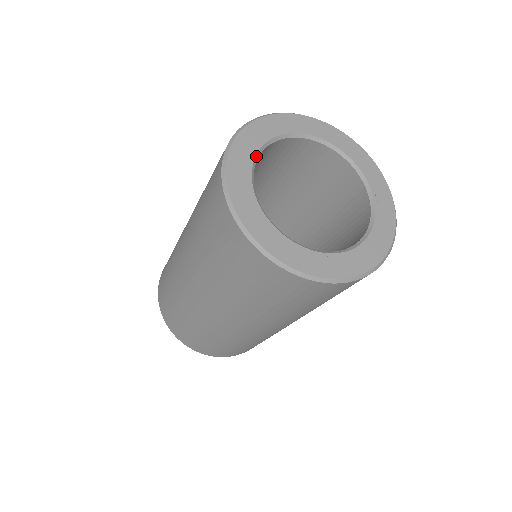
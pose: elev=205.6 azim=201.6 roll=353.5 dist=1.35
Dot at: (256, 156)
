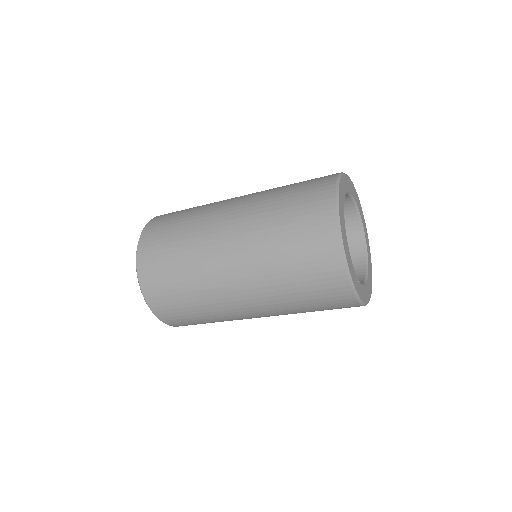
Dot at: occluded
